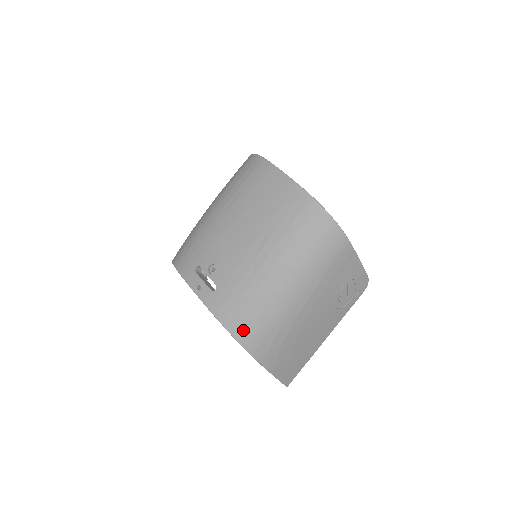
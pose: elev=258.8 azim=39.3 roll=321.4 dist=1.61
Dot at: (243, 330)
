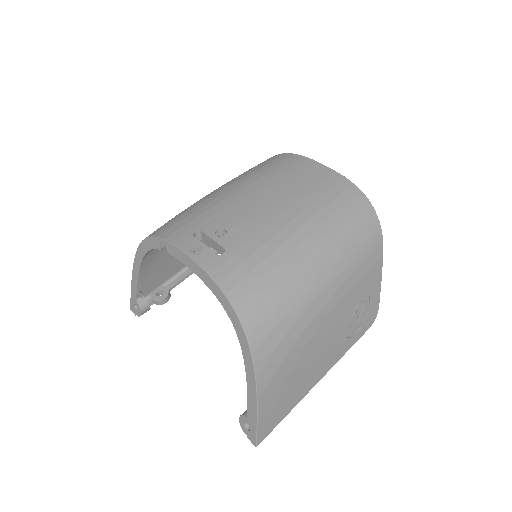
Dot at: (253, 308)
